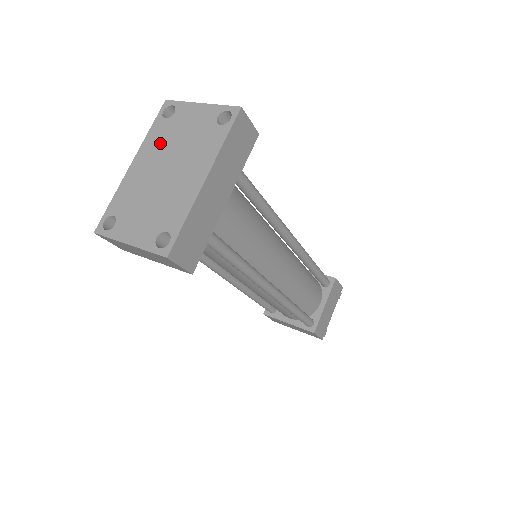
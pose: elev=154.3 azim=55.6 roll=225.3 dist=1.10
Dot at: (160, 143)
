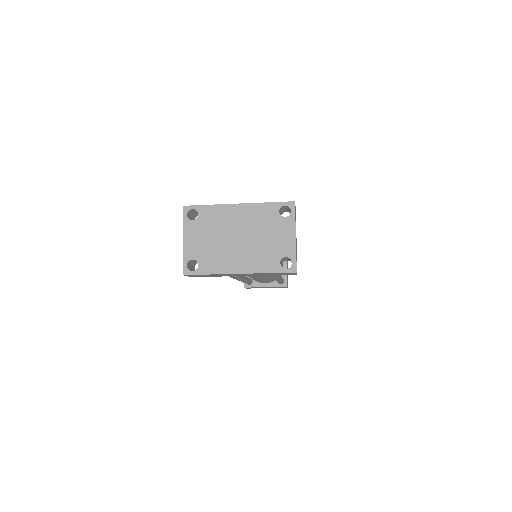
Dot at: (258, 220)
